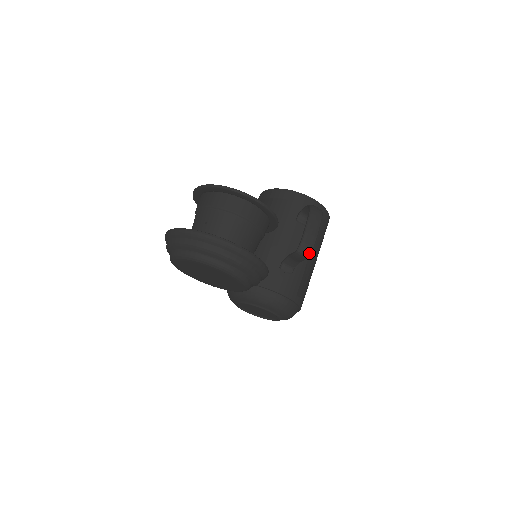
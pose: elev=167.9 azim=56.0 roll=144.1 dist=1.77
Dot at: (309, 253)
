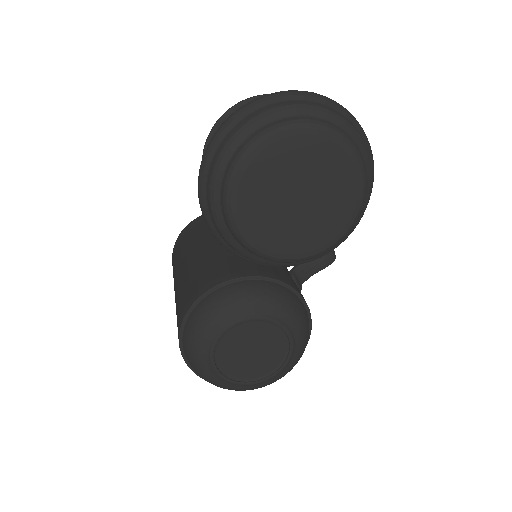
Dot at: (335, 255)
